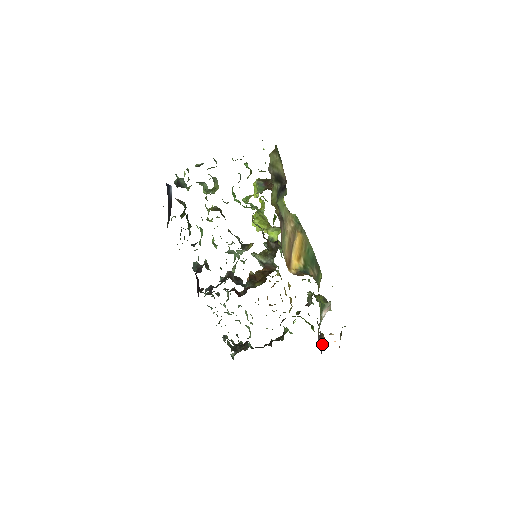
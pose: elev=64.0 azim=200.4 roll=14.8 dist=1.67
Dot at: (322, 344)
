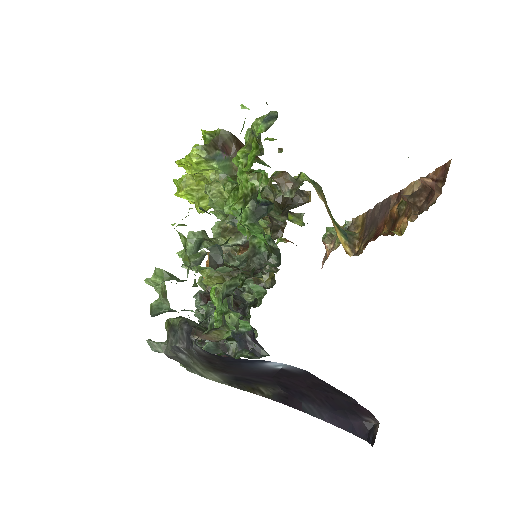
Dot at: occluded
